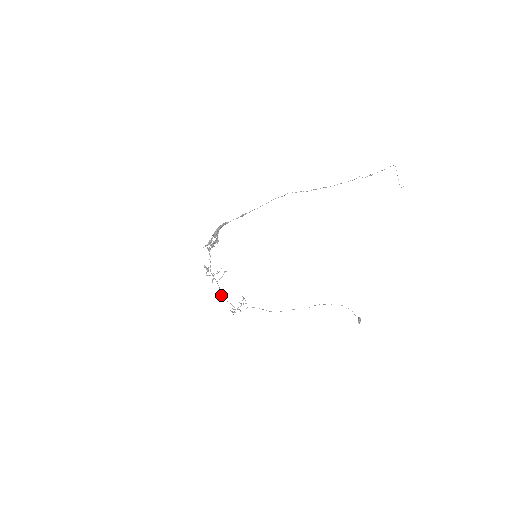
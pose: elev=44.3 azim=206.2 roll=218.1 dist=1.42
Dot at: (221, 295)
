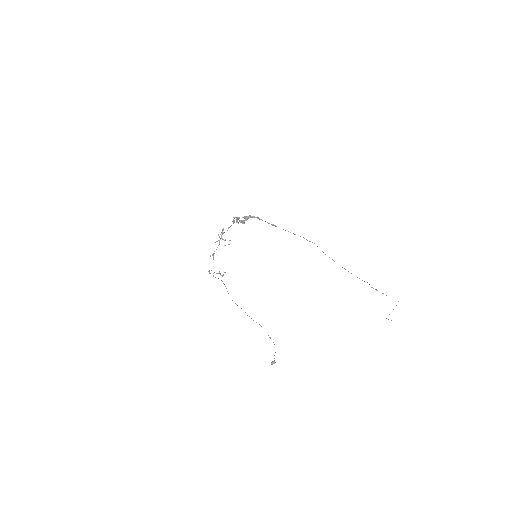
Dot at: (213, 254)
